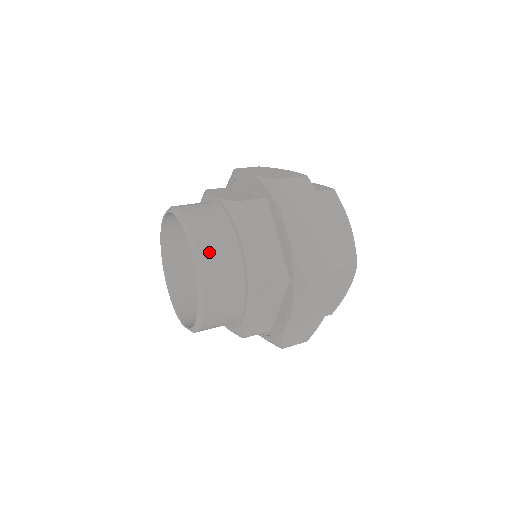
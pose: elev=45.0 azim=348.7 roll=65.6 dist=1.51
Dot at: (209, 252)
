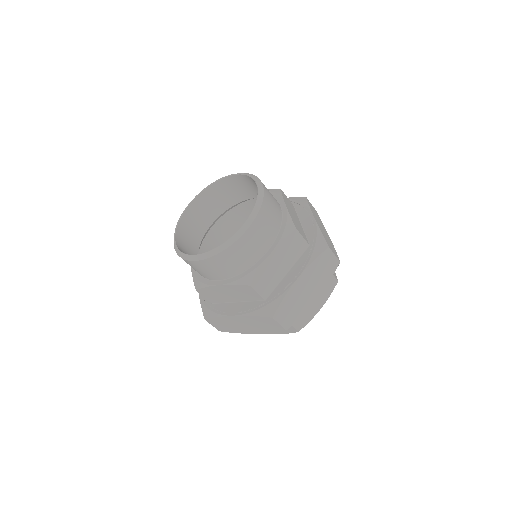
Dot at: (268, 191)
